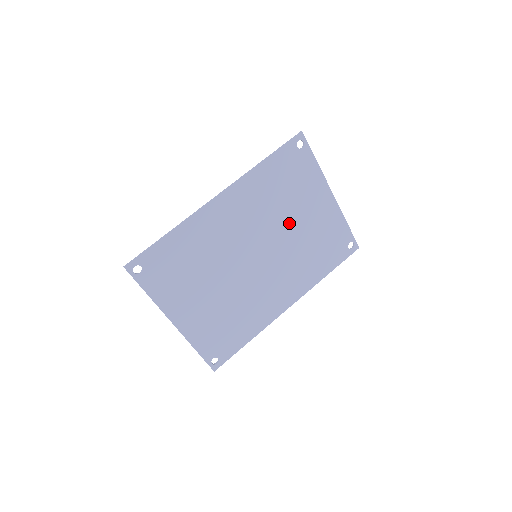
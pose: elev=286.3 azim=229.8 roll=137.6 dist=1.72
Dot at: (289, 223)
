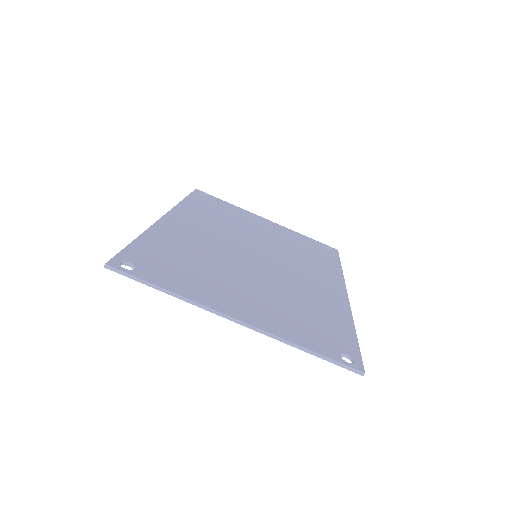
Dot at: (255, 234)
